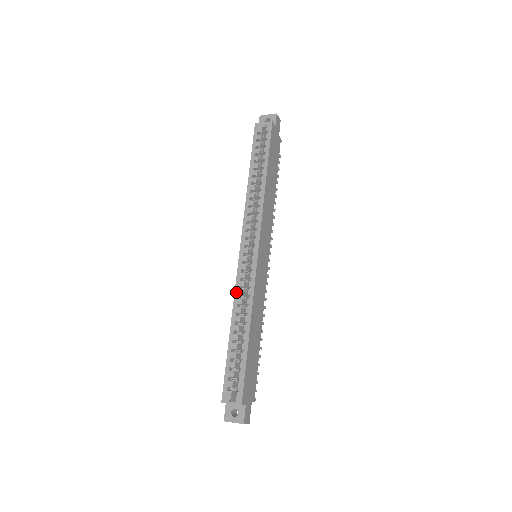
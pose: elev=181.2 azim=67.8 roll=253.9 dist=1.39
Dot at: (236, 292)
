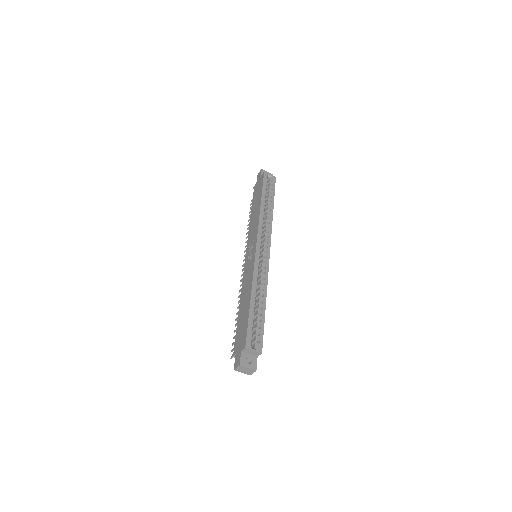
Dot at: (255, 272)
